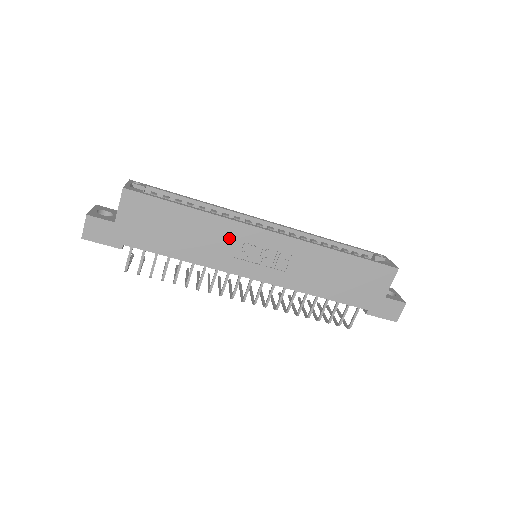
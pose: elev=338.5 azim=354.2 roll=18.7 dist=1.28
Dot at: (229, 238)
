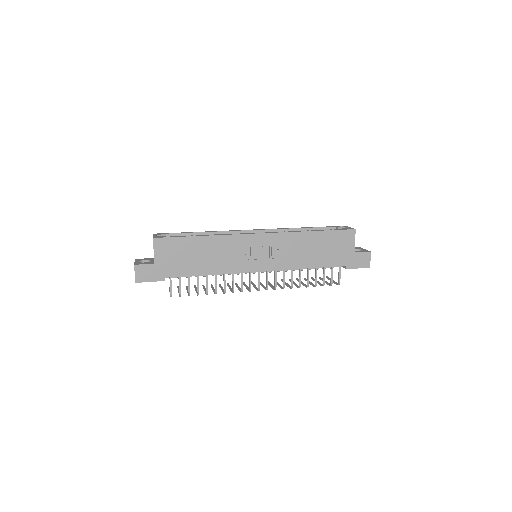
Dot at: (234, 248)
